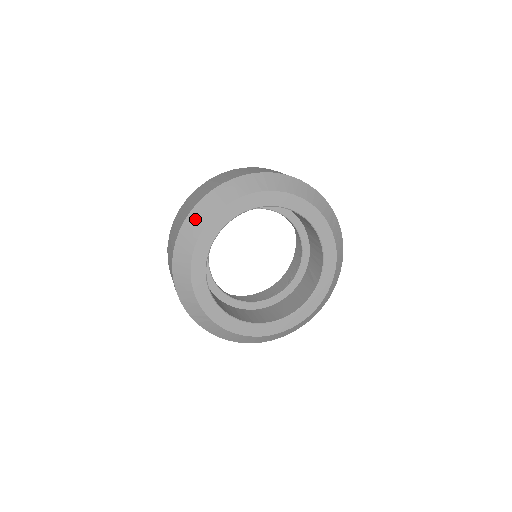
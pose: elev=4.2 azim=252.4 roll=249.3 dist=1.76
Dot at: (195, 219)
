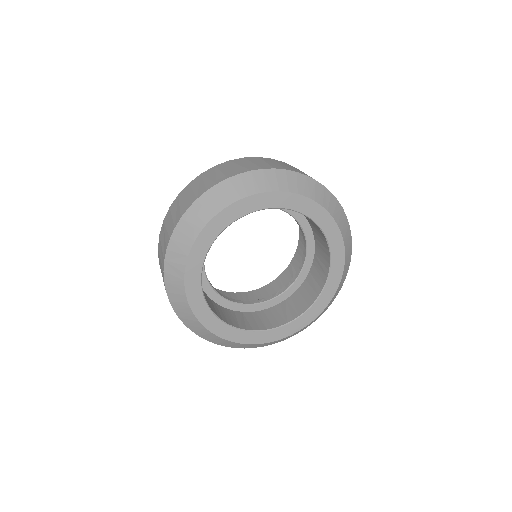
Dot at: (252, 180)
